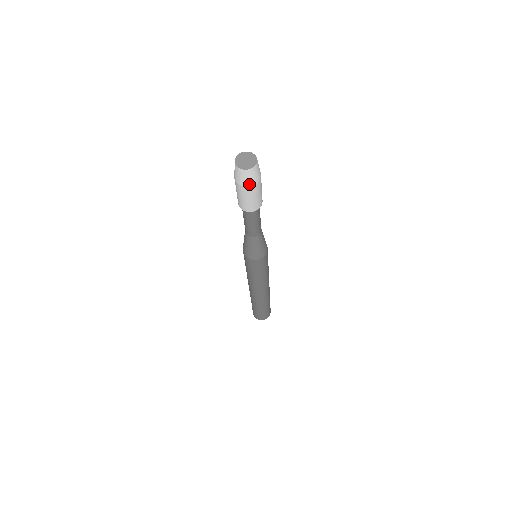
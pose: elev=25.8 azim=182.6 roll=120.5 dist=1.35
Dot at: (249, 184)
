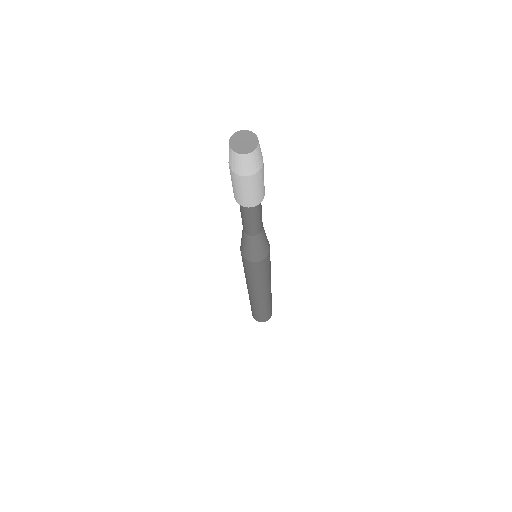
Dot at: (251, 172)
